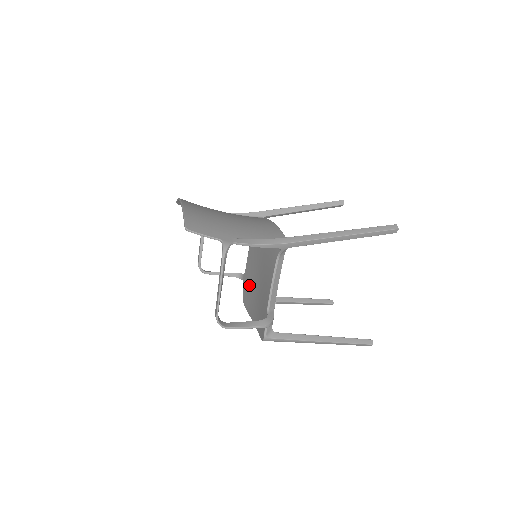
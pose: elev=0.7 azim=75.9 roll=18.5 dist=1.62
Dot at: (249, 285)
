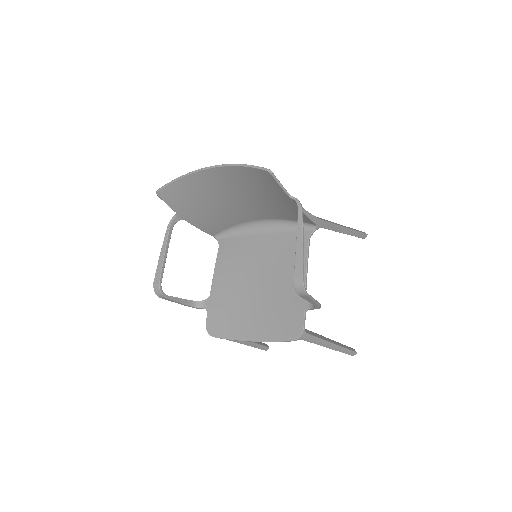
Dot at: (228, 304)
